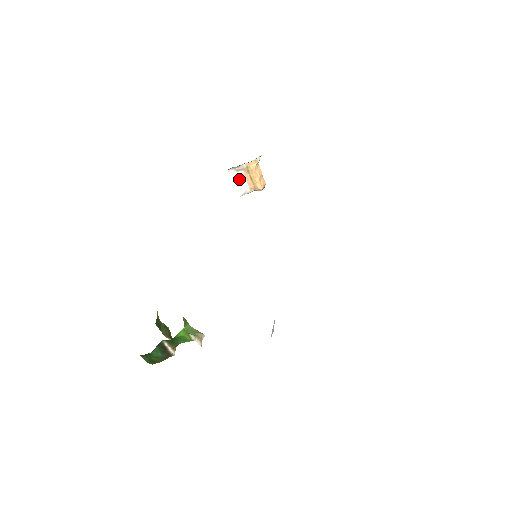
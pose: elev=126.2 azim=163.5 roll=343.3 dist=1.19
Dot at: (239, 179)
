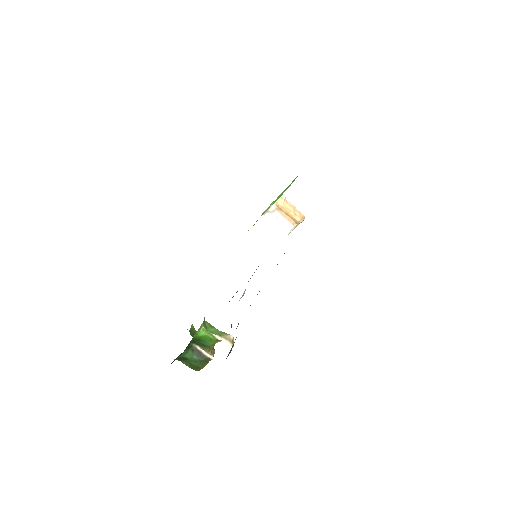
Dot at: (278, 219)
